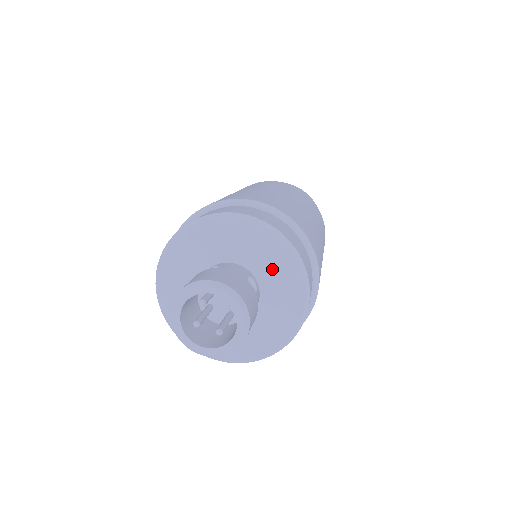
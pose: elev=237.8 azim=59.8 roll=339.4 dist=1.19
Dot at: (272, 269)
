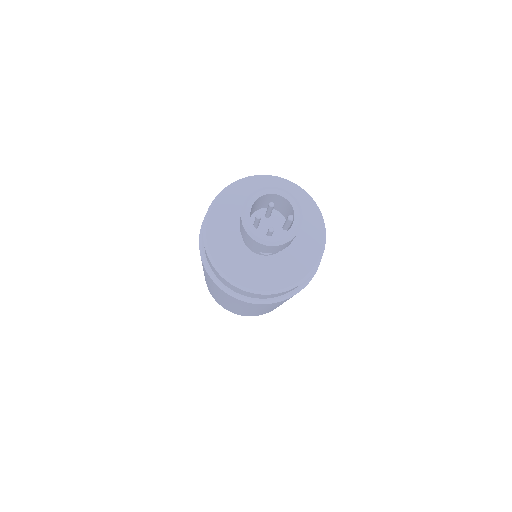
Dot at: (304, 232)
